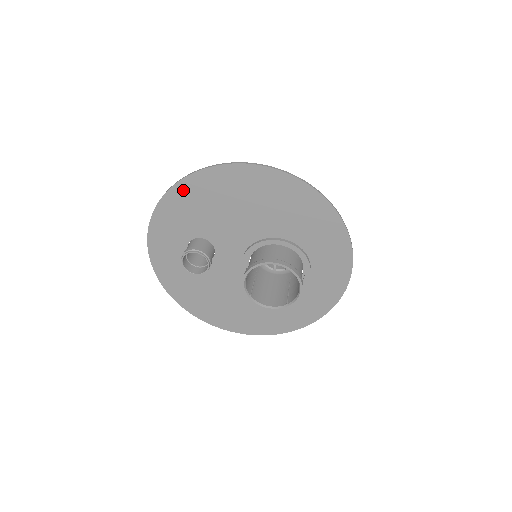
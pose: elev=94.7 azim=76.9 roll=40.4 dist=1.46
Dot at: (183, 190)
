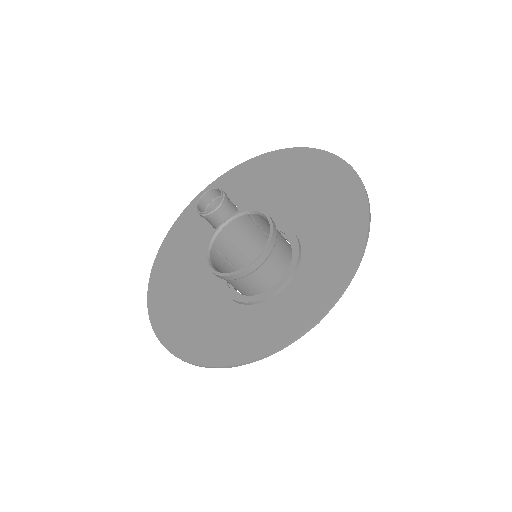
Dot at: (266, 160)
